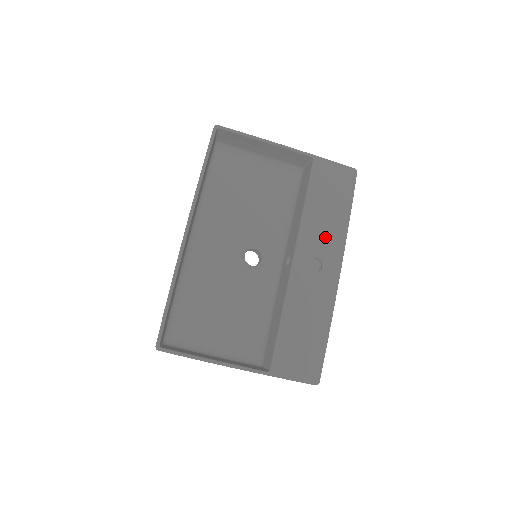
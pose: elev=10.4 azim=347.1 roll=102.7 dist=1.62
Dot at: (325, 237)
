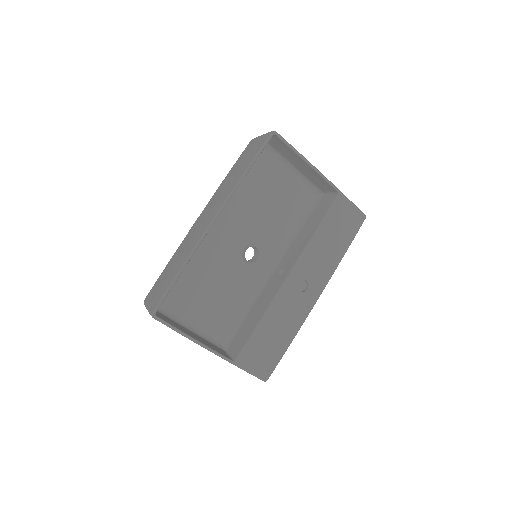
Dot at: (320, 265)
